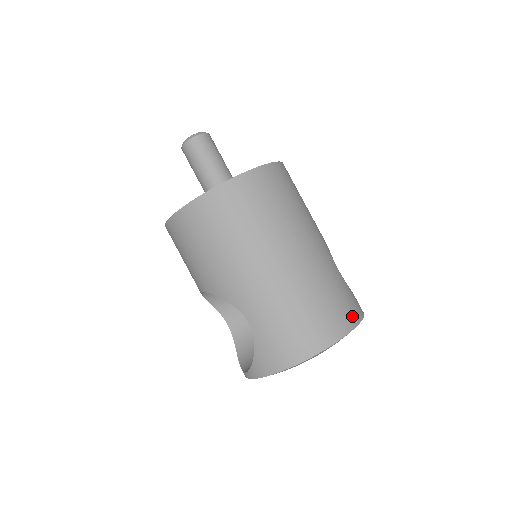
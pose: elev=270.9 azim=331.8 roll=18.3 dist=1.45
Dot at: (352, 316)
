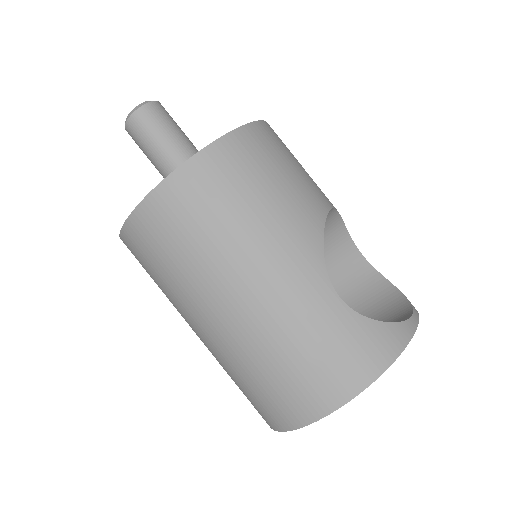
Dot at: (354, 376)
